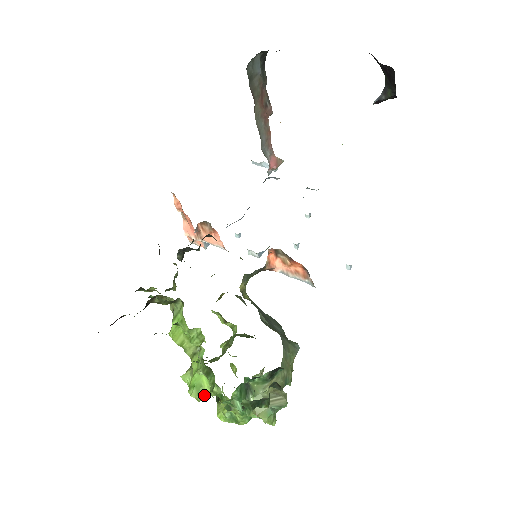
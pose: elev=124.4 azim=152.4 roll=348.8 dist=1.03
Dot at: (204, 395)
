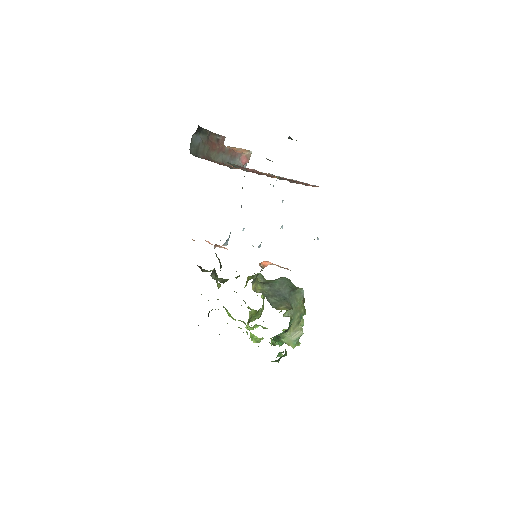
Dot at: (259, 341)
